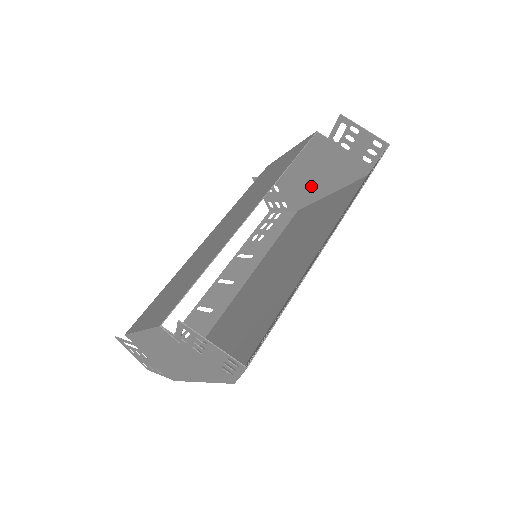
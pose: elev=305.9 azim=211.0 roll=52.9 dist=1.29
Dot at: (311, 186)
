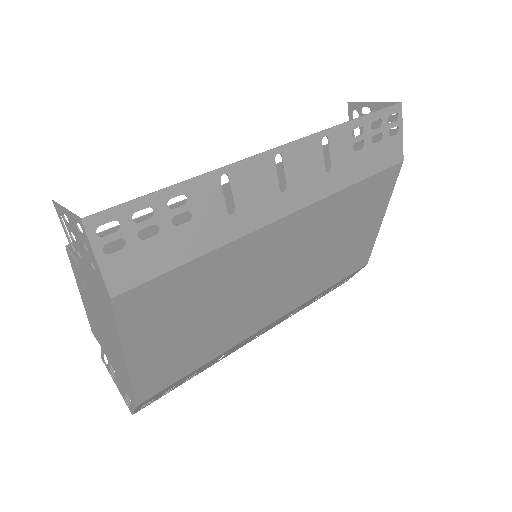
Dot at: occluded
